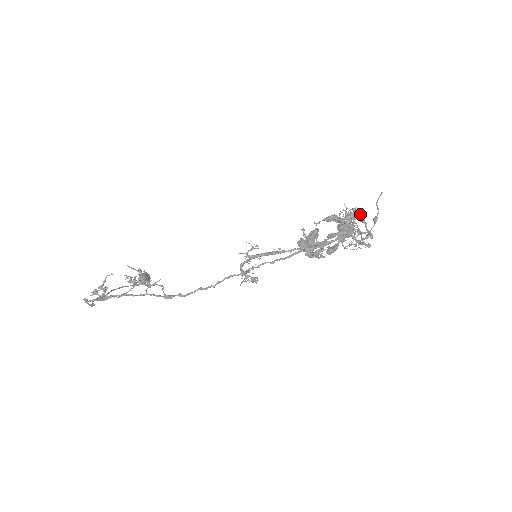
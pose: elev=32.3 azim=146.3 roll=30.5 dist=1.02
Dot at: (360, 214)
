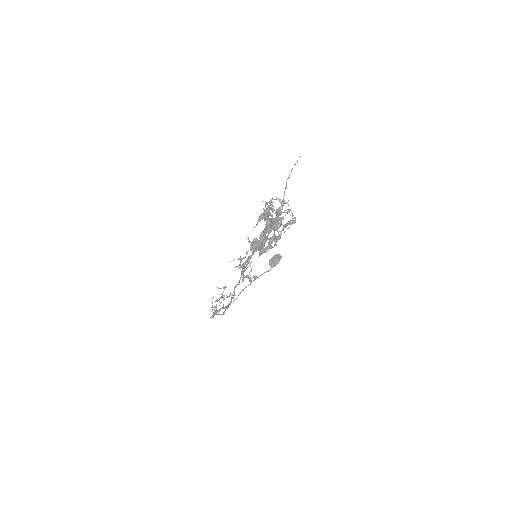
Dot at: (266, 210)
